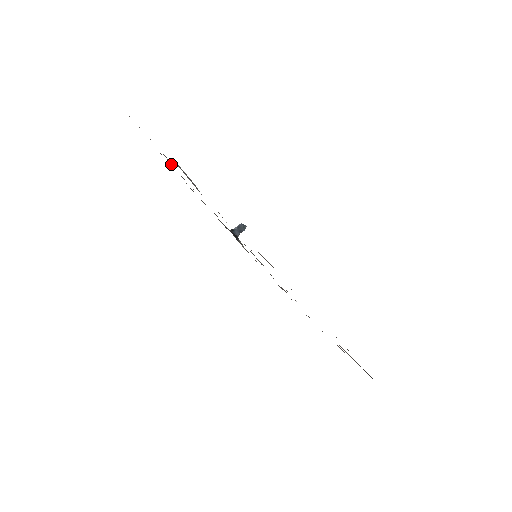
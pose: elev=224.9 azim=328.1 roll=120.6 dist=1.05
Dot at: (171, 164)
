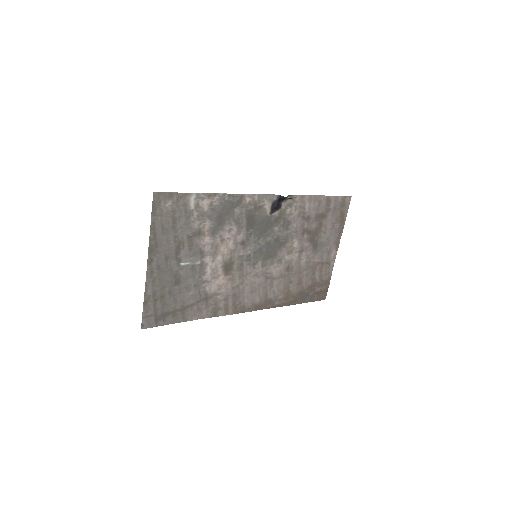
Dot at: (195, 236)
